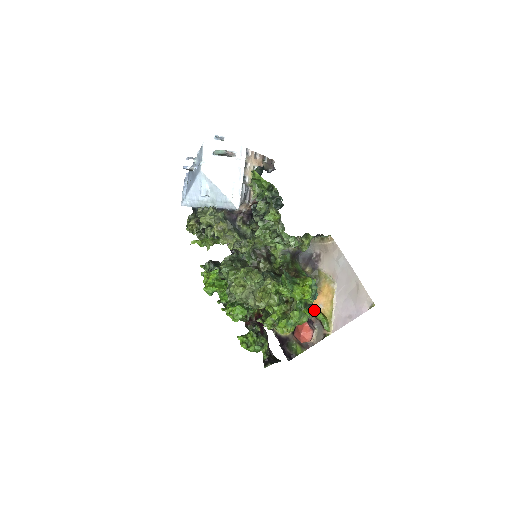
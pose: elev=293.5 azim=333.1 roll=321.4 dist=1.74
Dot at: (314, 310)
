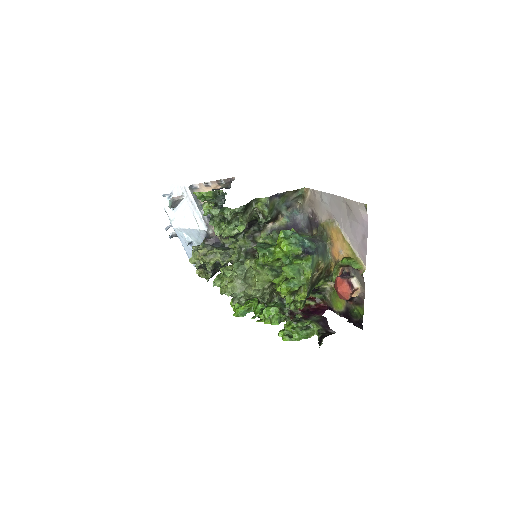
Dot at: (339, 261)
